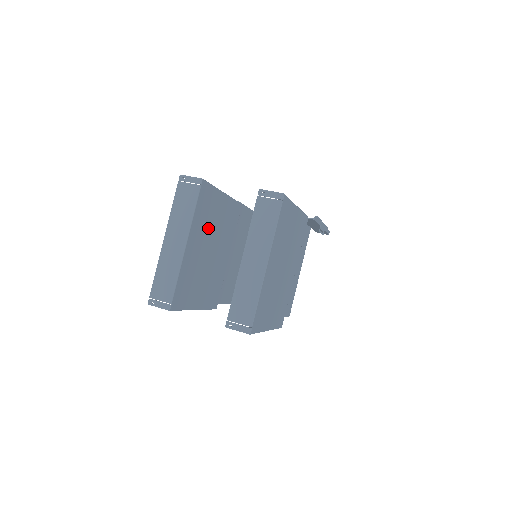
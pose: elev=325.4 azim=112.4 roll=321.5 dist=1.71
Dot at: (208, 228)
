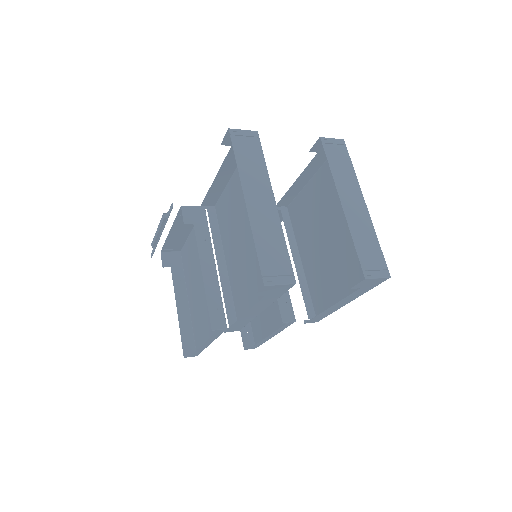
Dot at: occluded
